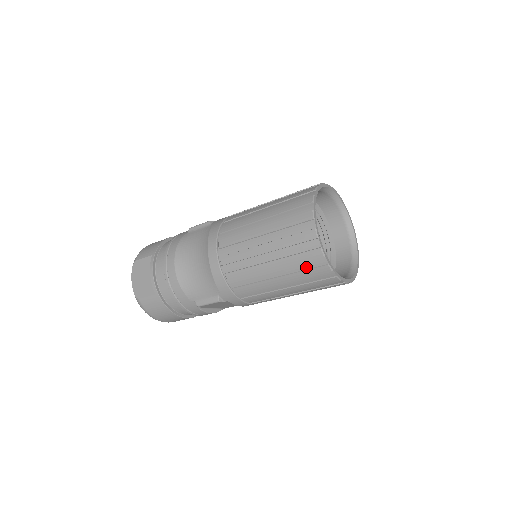
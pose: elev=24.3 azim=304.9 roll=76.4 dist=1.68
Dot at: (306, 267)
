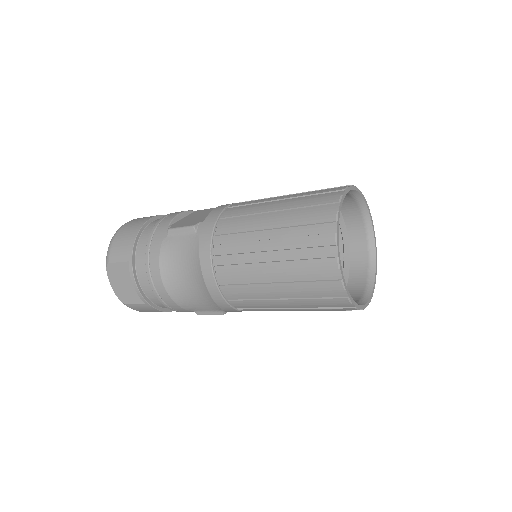
Dot at: (328, 306)
